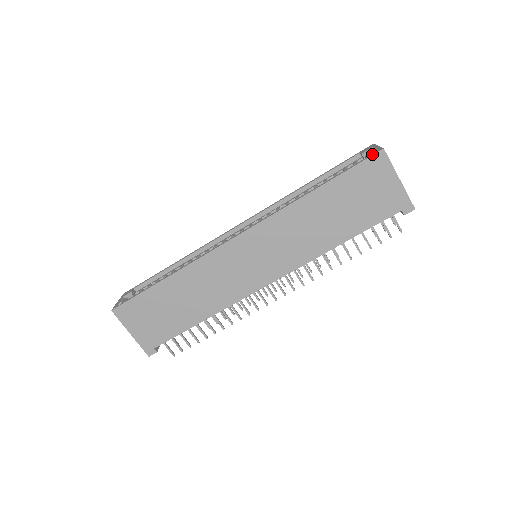
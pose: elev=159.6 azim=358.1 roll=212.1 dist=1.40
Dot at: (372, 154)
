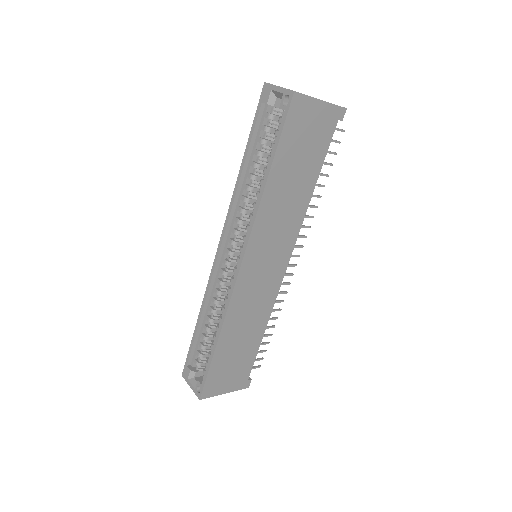
Dot at: (288, 104)
